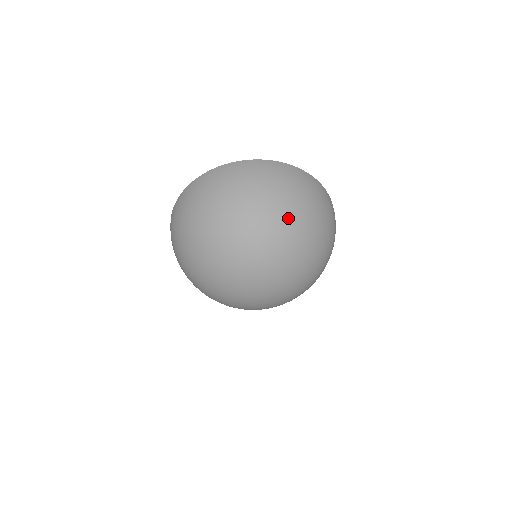
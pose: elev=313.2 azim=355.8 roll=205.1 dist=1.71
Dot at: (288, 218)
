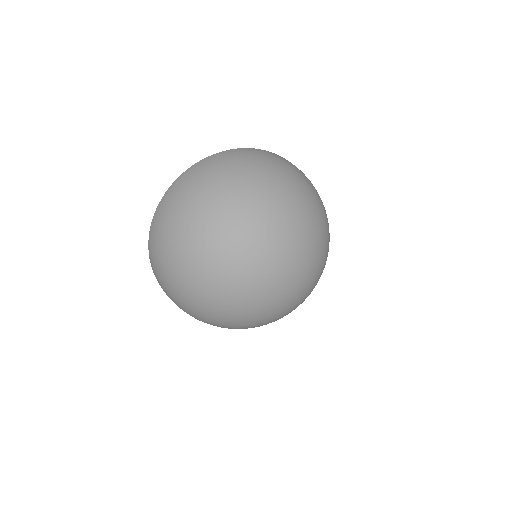
Dot at: (299, 193)
